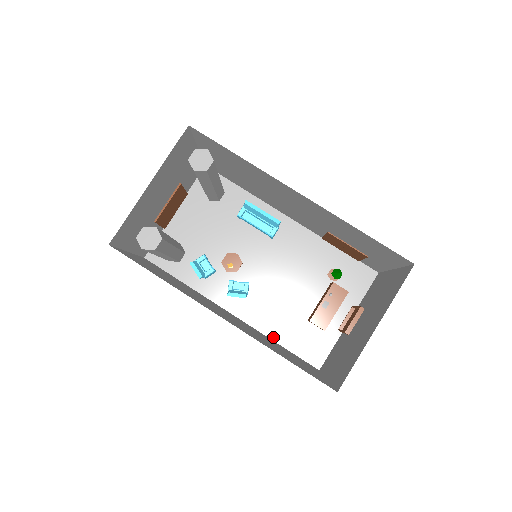
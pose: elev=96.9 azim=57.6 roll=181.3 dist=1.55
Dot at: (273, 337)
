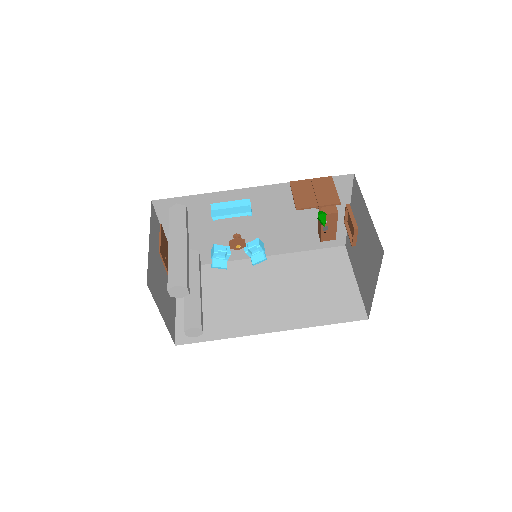
Dot at: (300, 250)
